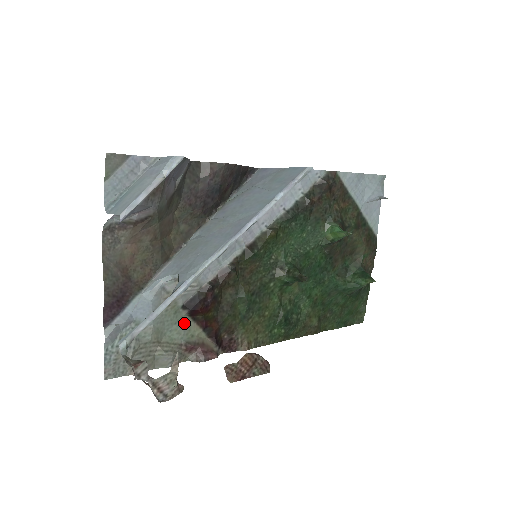
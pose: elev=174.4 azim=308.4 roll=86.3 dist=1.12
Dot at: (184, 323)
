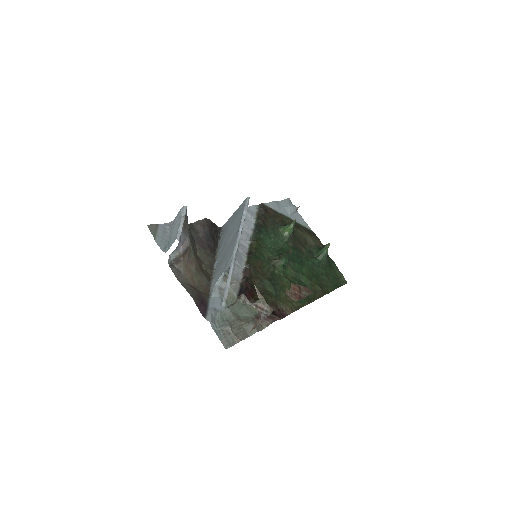
Dot at: (246, 307)
